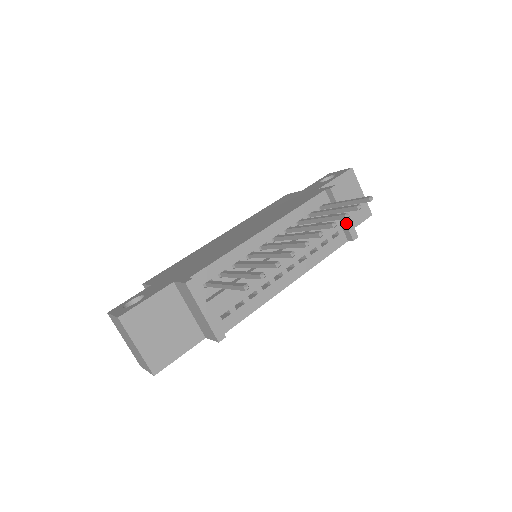
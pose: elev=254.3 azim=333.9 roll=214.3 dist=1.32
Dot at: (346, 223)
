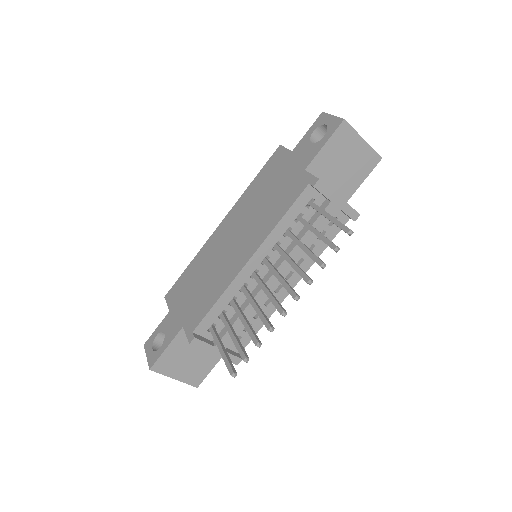
Dot at: (342, 210)
